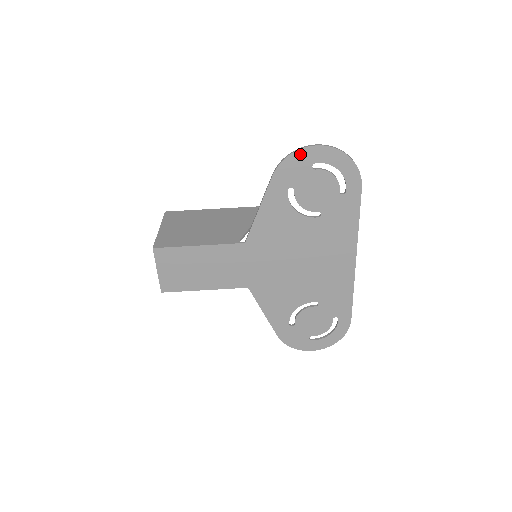
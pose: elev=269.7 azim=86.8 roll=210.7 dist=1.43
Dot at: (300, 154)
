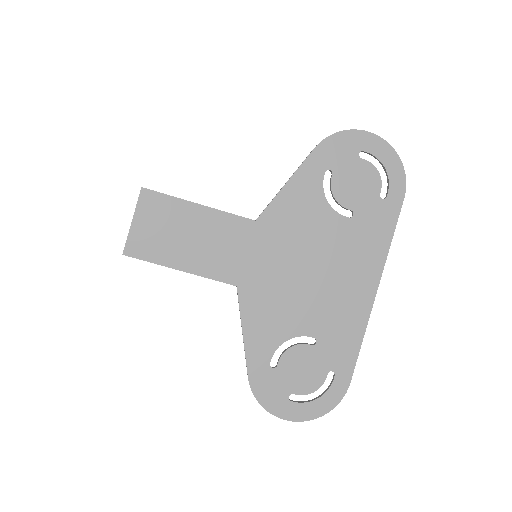
Dot at: (350, 135)
